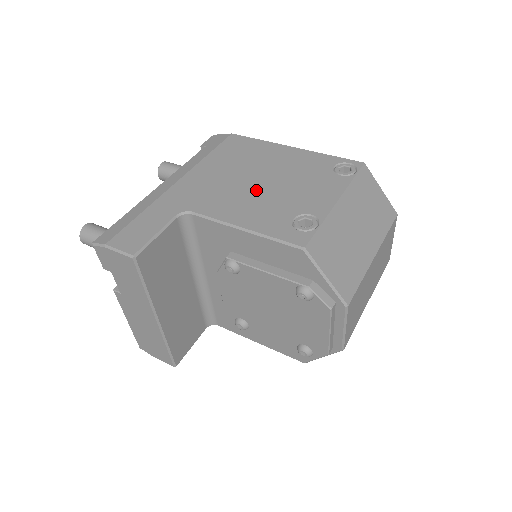
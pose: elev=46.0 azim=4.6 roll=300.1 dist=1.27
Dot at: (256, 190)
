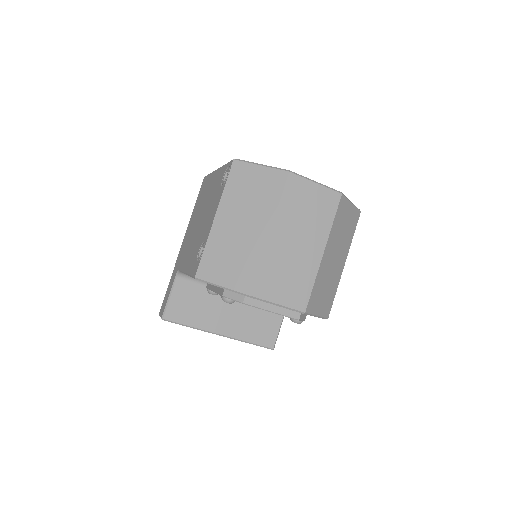
Dot at: (196, 232)
